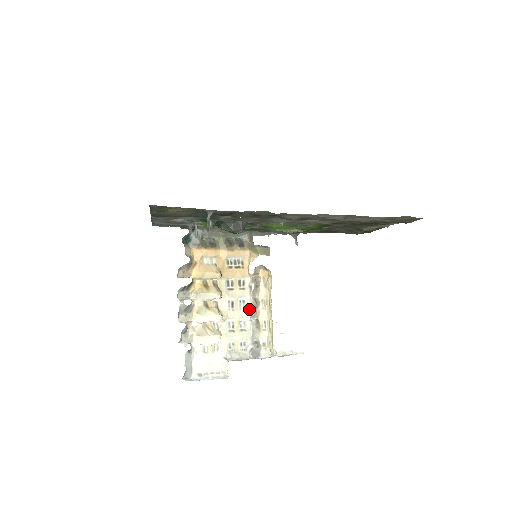
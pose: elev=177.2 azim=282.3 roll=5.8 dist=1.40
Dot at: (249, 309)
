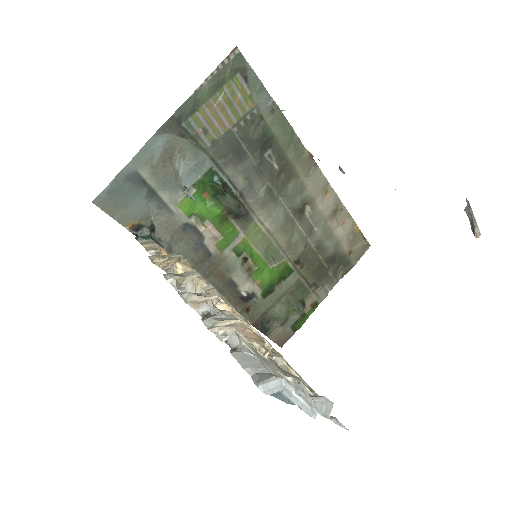
Dot at: occluded
